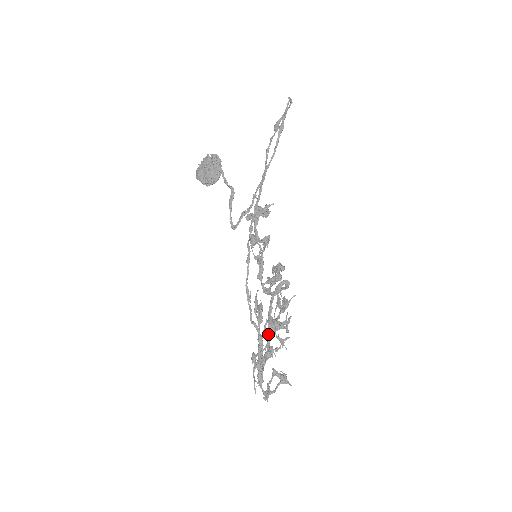
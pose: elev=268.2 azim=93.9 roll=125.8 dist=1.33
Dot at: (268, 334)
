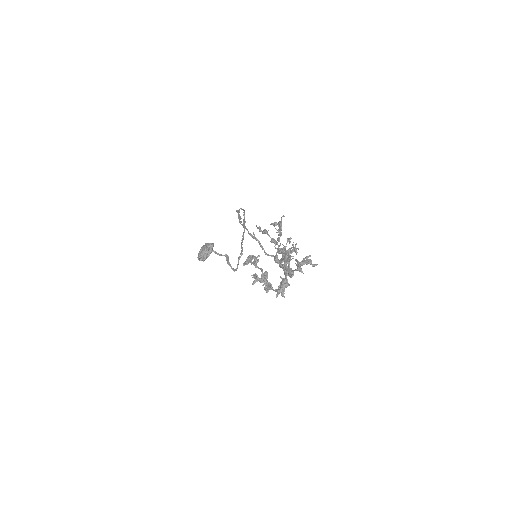
Dot at: (277, 238)
